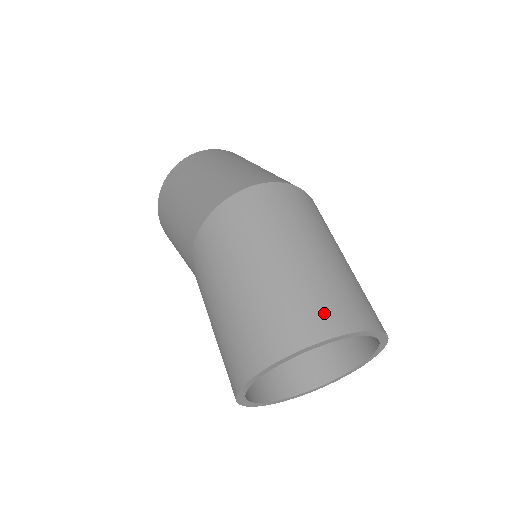
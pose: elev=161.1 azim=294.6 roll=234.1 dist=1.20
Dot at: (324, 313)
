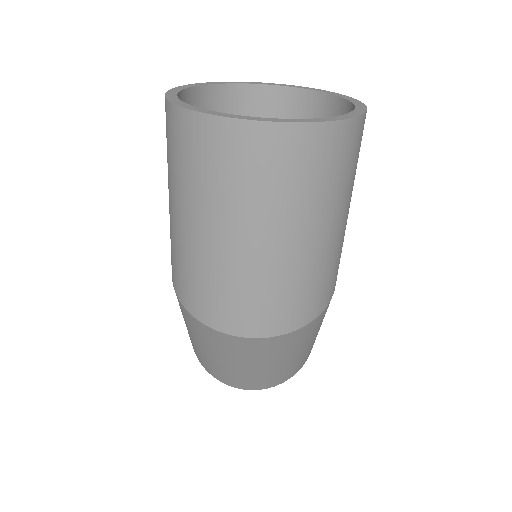
Dot at: (238, 384)
